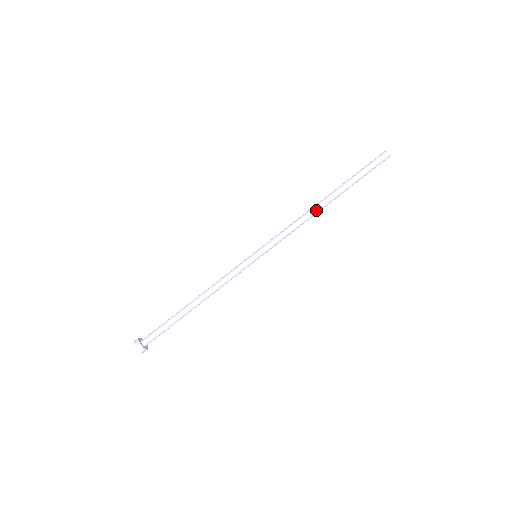
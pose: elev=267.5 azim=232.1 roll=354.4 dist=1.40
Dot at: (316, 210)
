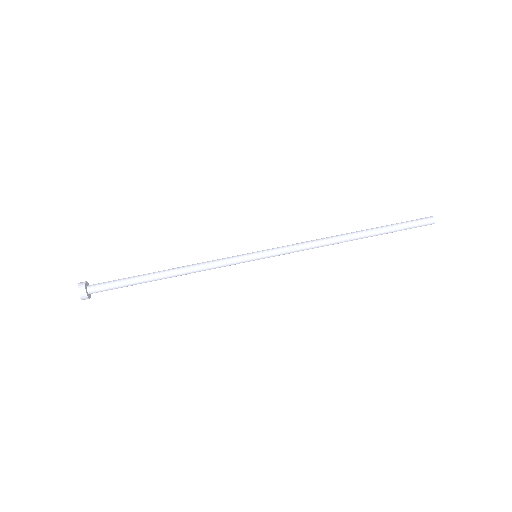
Dot at: (339, 241)
